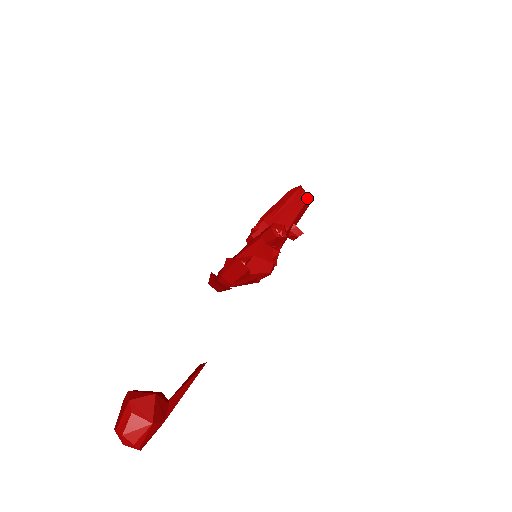
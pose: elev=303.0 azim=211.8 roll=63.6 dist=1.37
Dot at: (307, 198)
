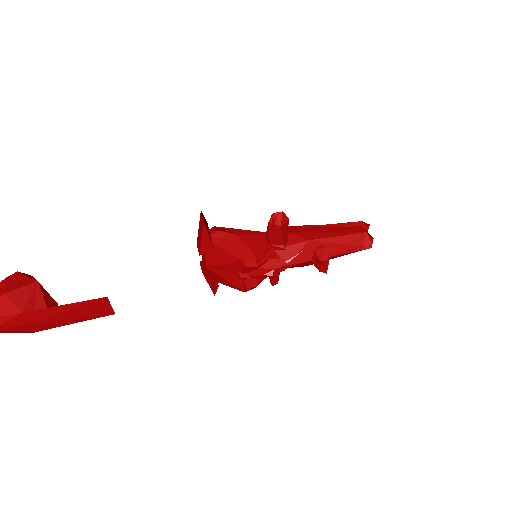
Dot at: (362, 231)
